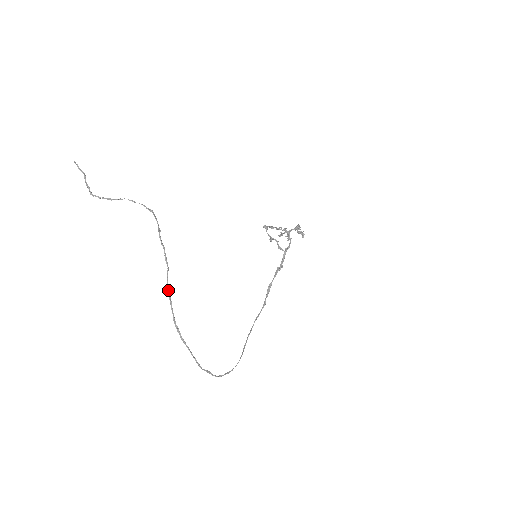
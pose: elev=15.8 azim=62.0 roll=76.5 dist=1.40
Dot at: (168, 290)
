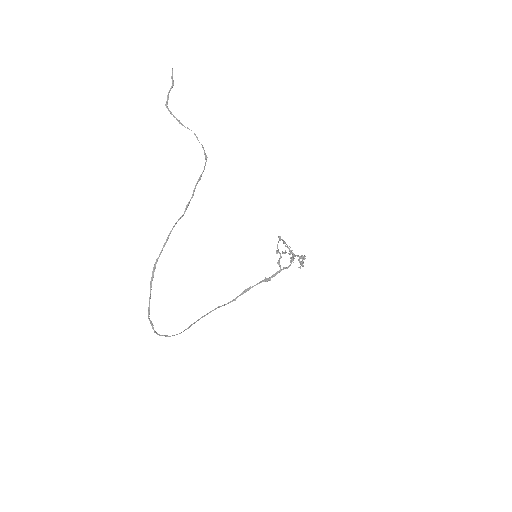
Dot at: (170, 232)
